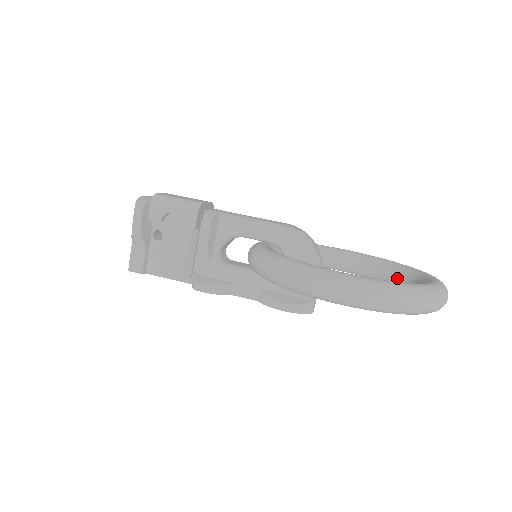
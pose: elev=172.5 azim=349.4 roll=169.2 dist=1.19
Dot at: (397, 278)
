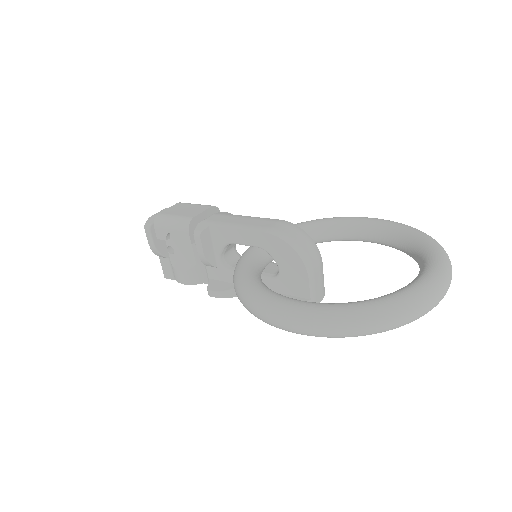
Dot at: (413, 256)
